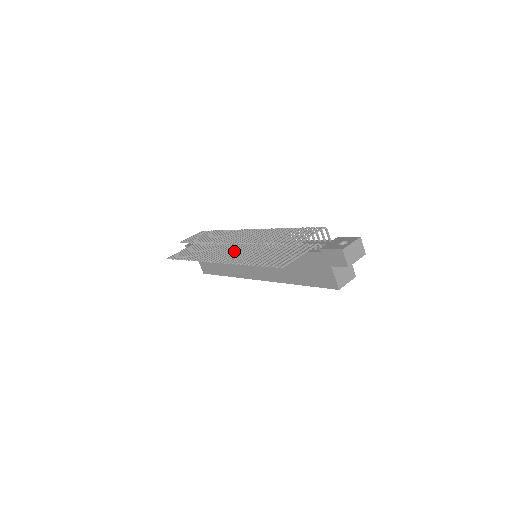
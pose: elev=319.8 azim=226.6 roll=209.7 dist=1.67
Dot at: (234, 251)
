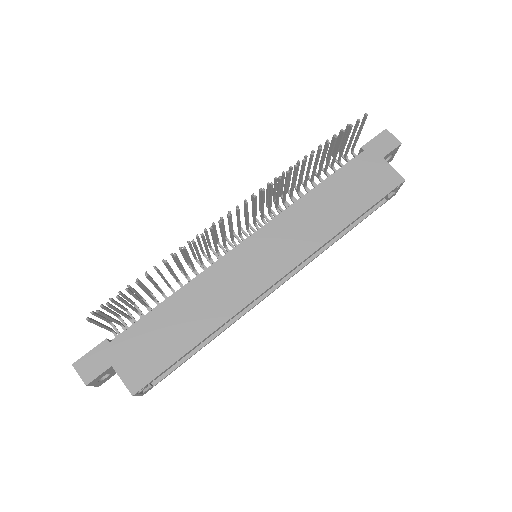
Dot at: (245, 216)
